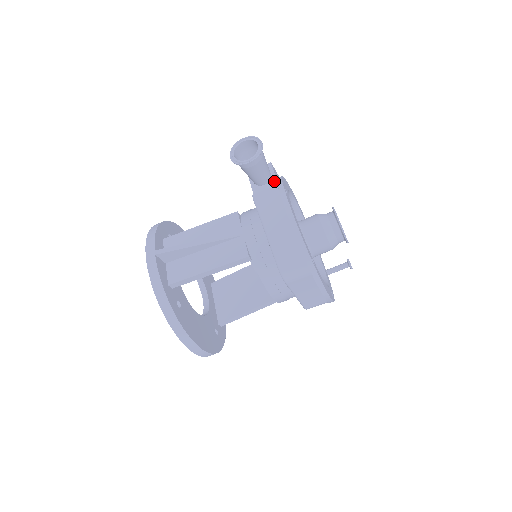
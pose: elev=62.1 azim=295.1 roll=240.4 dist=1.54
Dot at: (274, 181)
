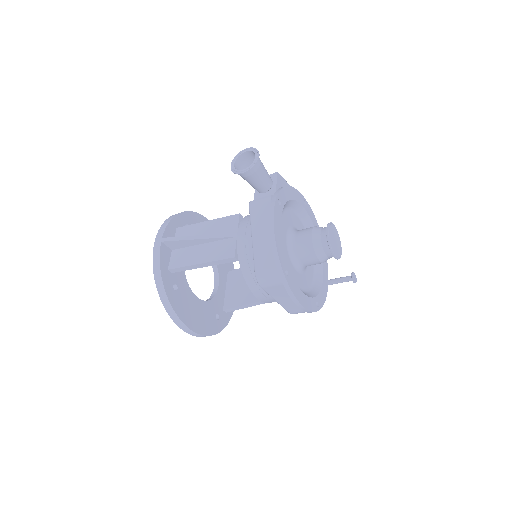
Dot at: (273, 191)
